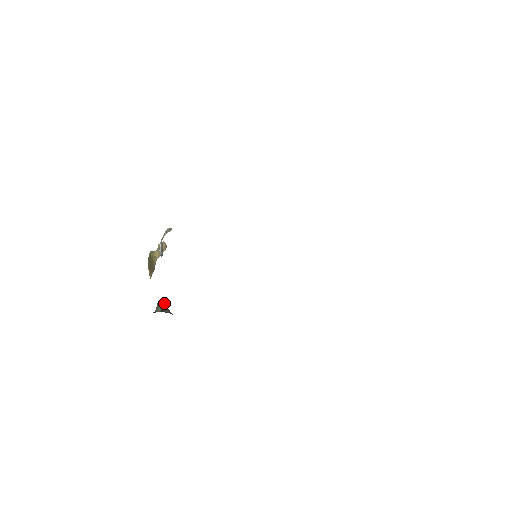
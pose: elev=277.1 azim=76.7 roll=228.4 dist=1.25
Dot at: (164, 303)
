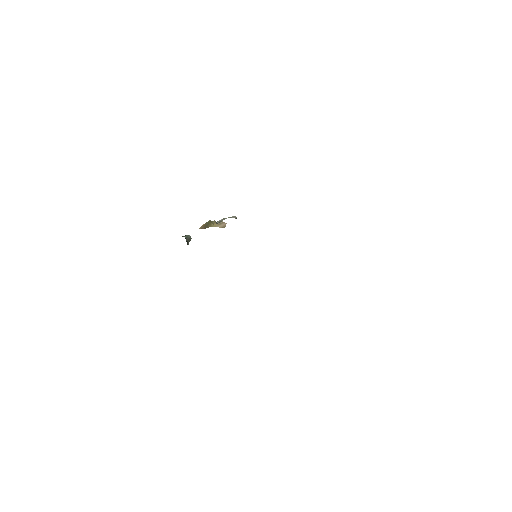
Dot at: (191, 238)
